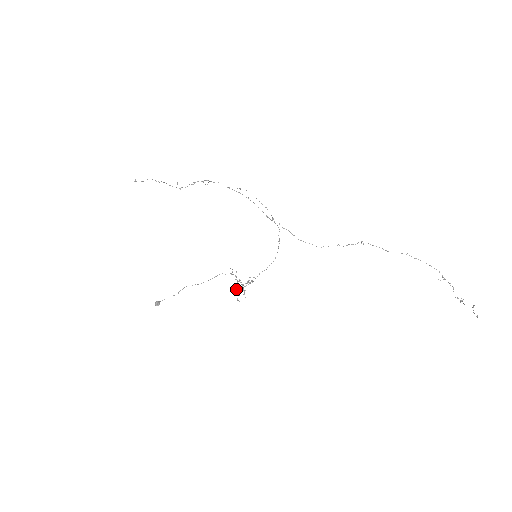
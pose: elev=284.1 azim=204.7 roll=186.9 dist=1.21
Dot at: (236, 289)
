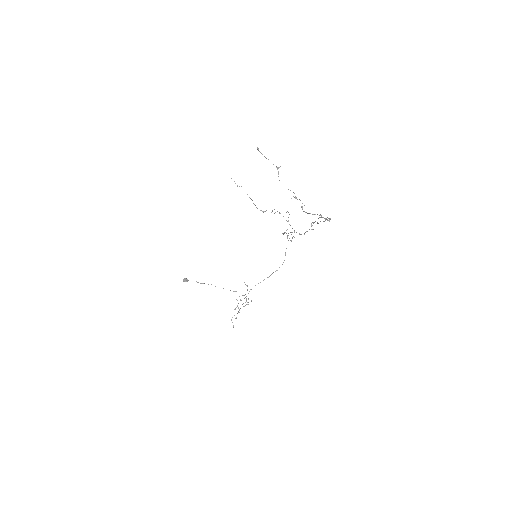
Dot at: occluded
